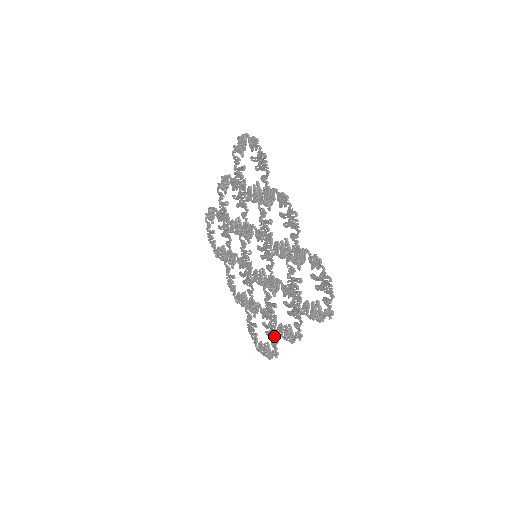
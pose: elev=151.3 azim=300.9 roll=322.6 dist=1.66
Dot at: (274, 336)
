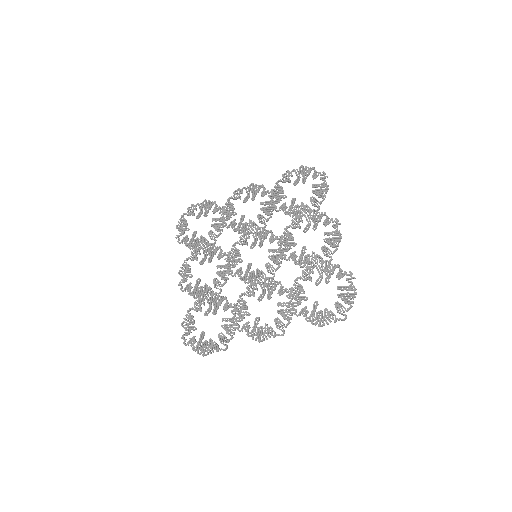
Dot at: occluded
